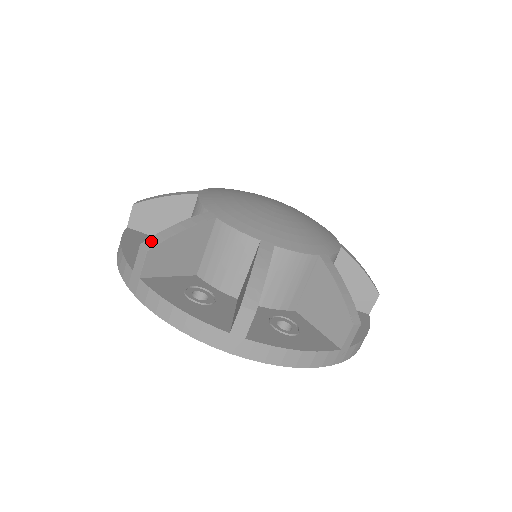
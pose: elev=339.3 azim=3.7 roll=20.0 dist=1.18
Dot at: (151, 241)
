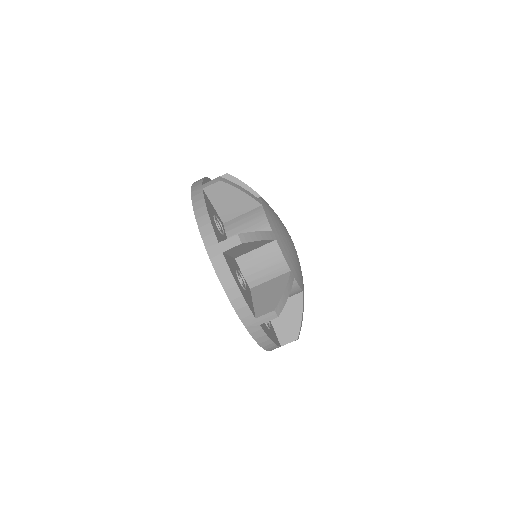
Dot at: (244, 236)
